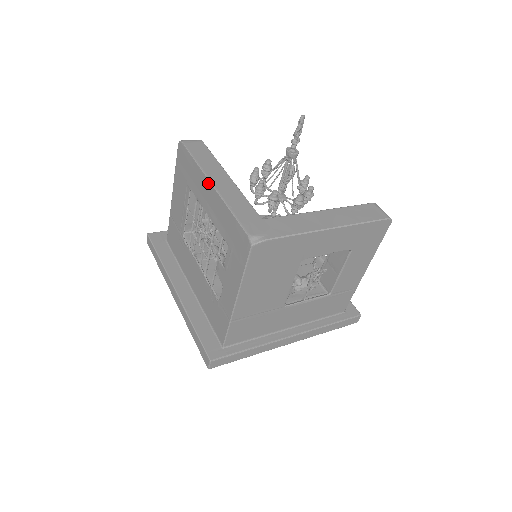
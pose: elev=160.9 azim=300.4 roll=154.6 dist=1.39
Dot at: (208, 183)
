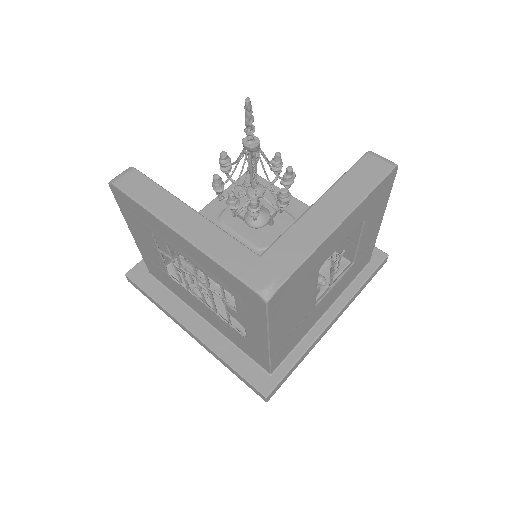
Dot at: (173, 233)
